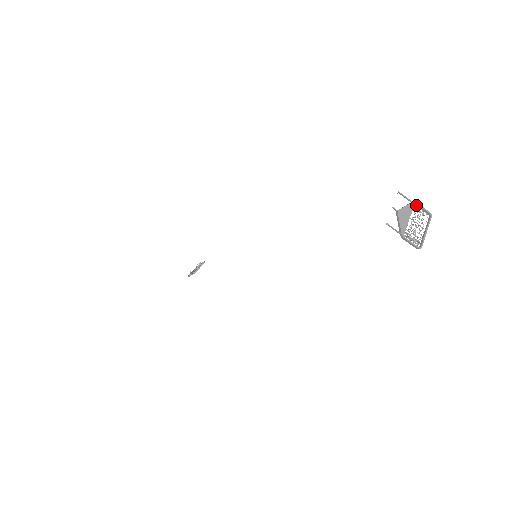
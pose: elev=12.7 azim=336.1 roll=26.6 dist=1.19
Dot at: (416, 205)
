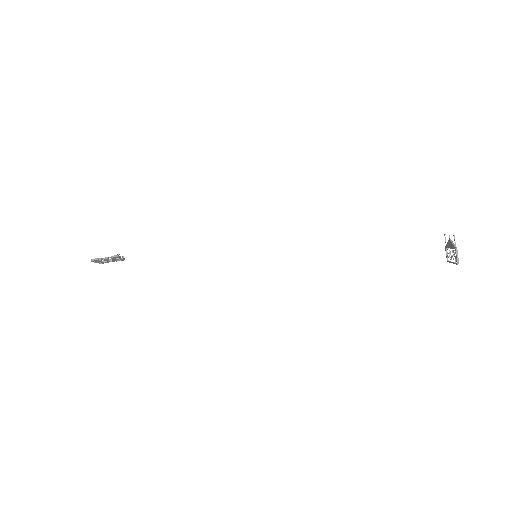
Dot at: (446, 250)
